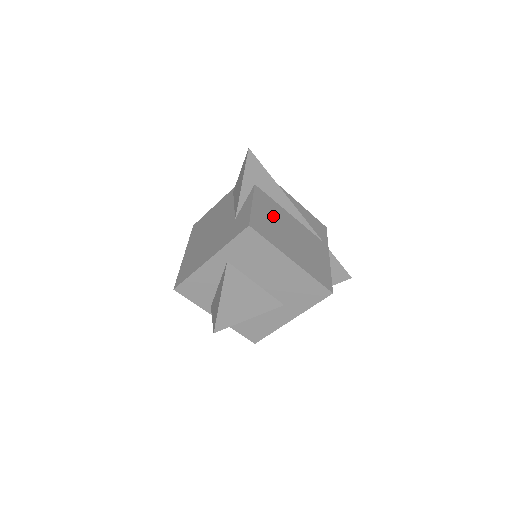
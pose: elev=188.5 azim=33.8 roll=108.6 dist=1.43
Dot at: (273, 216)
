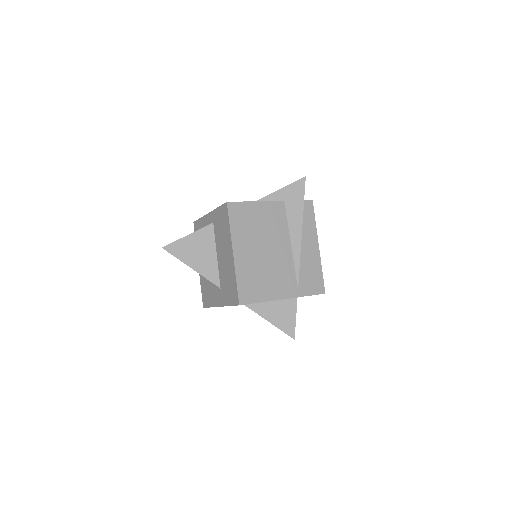
Dot at: (266, 225)
